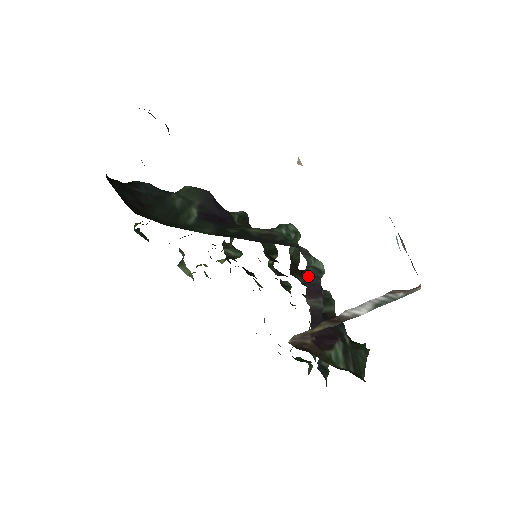
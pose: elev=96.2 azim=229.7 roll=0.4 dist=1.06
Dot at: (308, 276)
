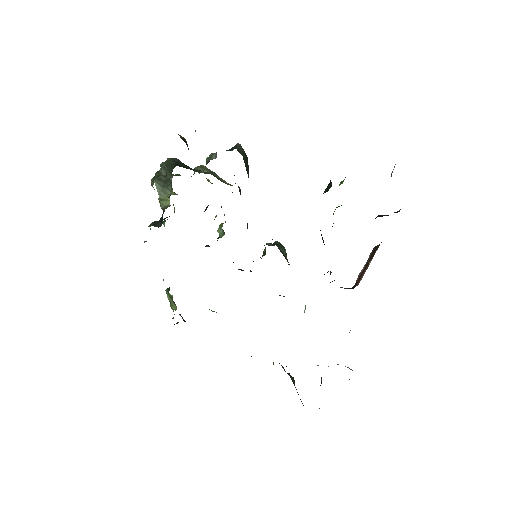
Dot at: occluded
